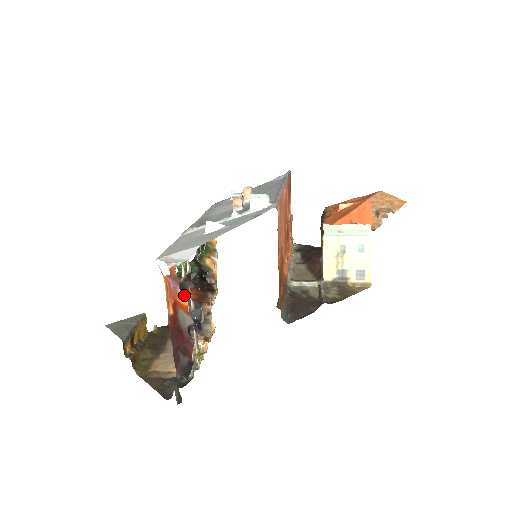
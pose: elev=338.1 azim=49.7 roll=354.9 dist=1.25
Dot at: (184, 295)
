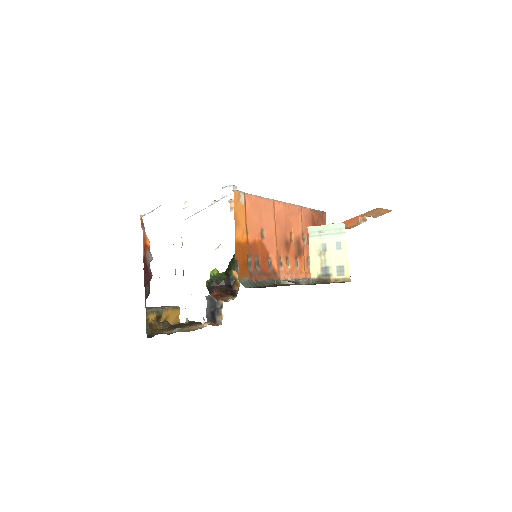
Dot at: occluded
